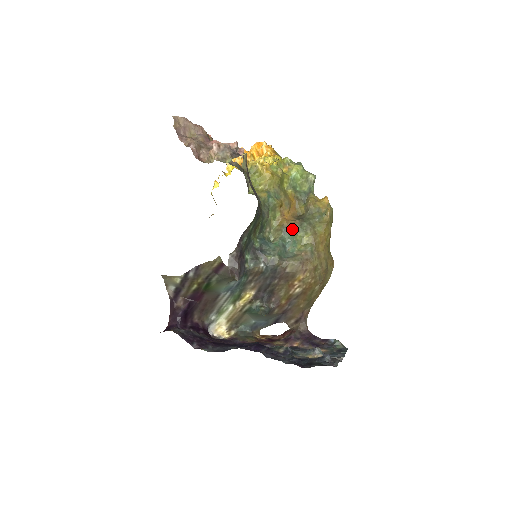
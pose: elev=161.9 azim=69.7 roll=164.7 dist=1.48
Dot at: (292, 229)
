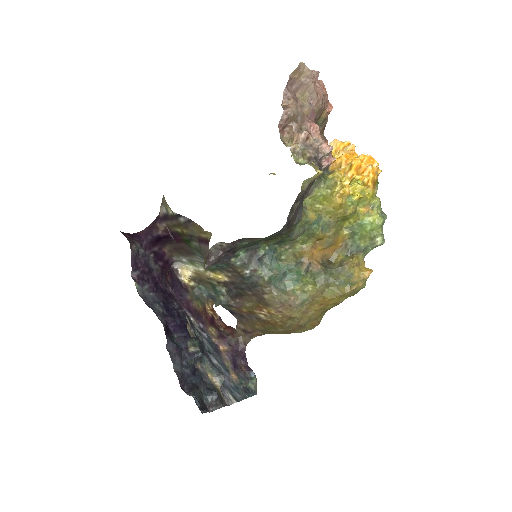
Dot at: (307, 268)
